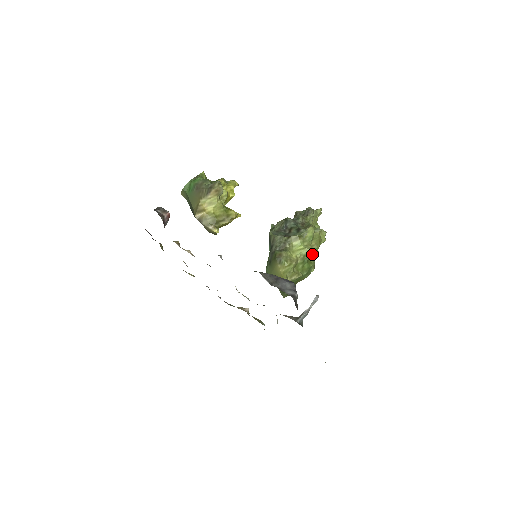
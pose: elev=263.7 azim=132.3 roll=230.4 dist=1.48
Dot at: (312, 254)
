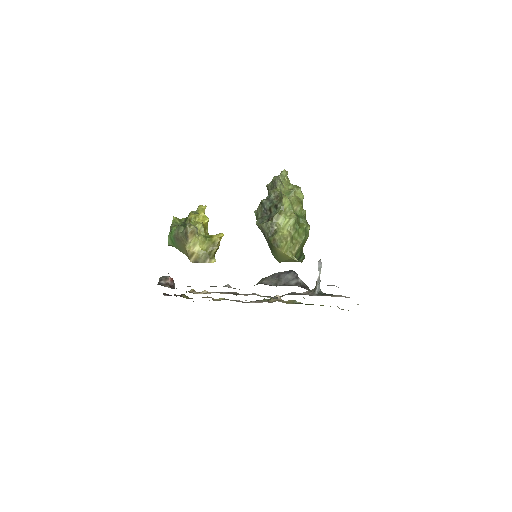
Dot at: (300, 216)
